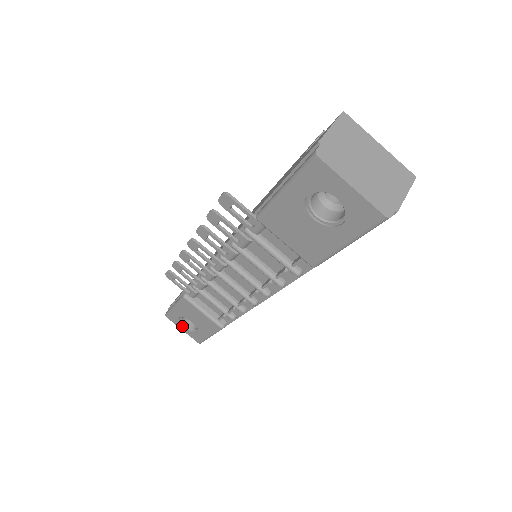
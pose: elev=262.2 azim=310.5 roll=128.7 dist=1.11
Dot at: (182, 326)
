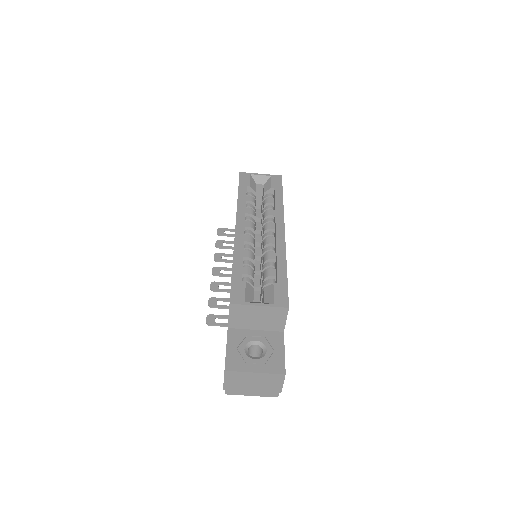
Dot at: occluded
